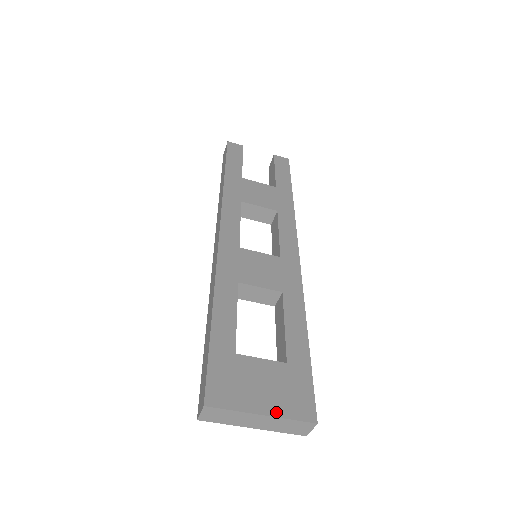
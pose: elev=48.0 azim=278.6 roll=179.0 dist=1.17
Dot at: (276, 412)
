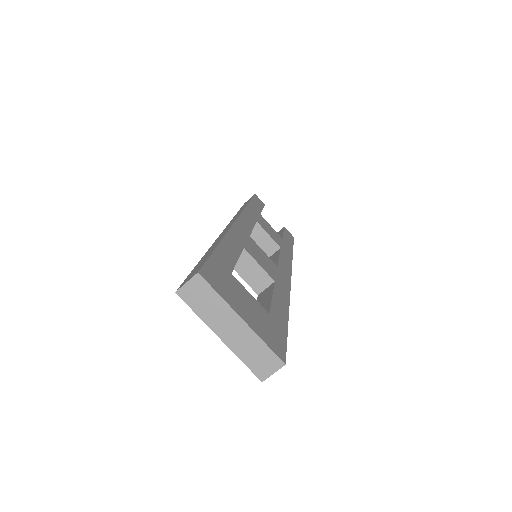
Dot at: (254, 328)
